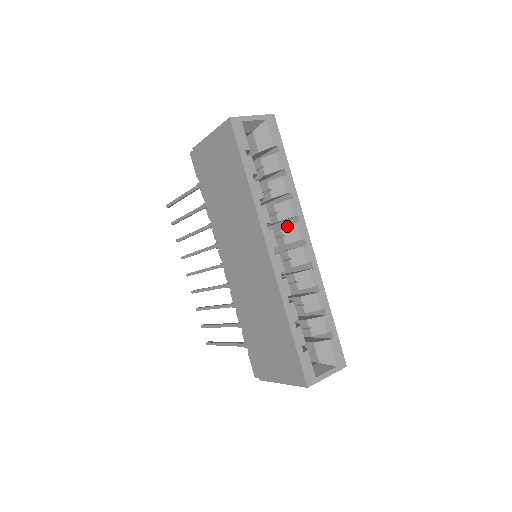
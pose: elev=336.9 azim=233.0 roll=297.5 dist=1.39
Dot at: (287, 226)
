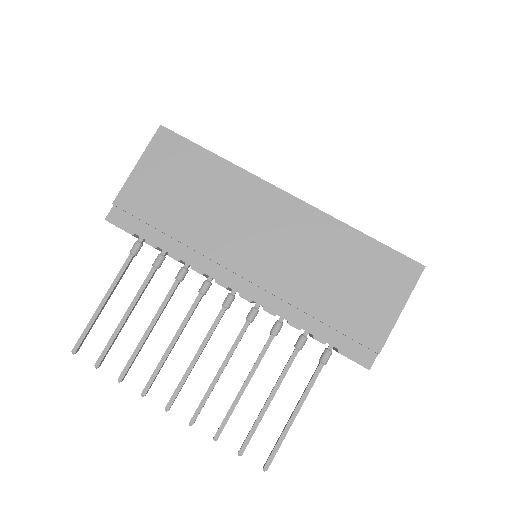
Dot at: occluded
